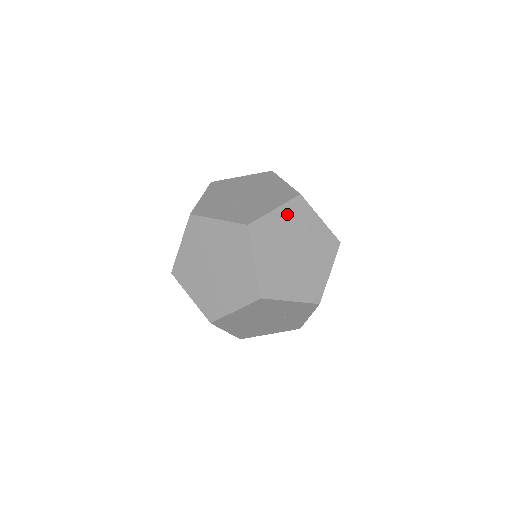
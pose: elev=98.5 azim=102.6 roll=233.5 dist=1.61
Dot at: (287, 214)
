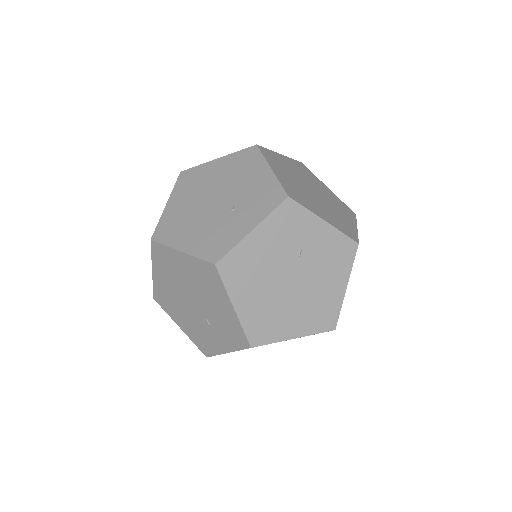
Dot at: (333, 197)
